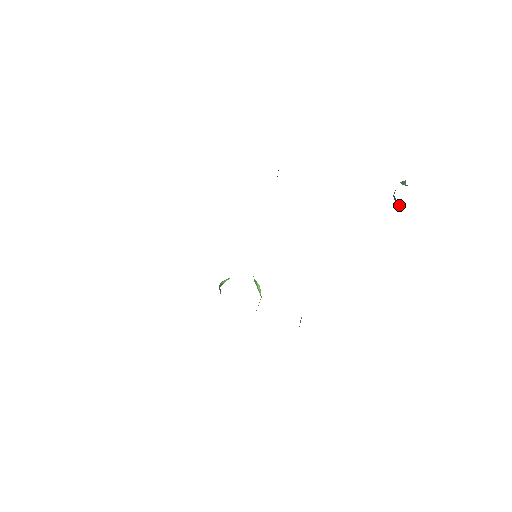
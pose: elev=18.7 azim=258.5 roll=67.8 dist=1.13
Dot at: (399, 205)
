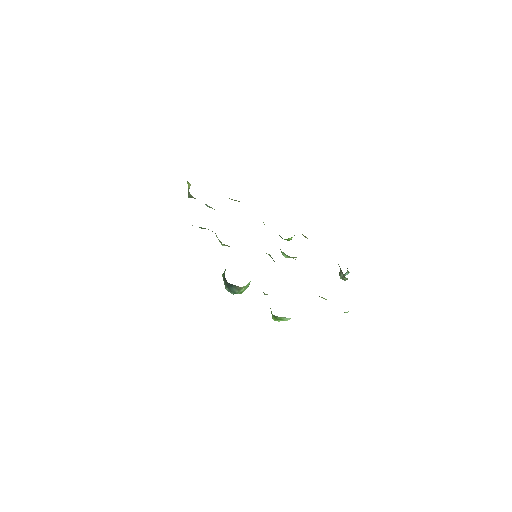
Dot at: (342, 276)
